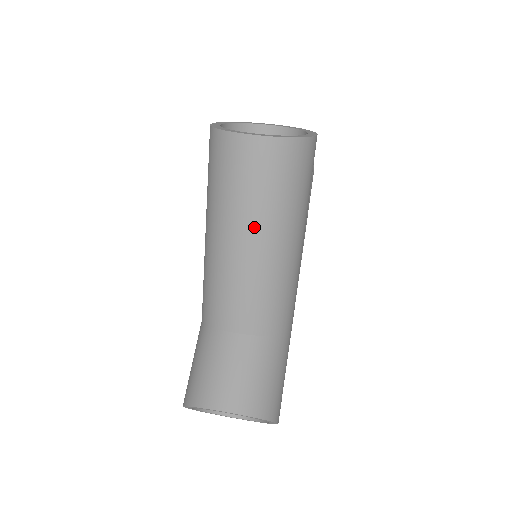
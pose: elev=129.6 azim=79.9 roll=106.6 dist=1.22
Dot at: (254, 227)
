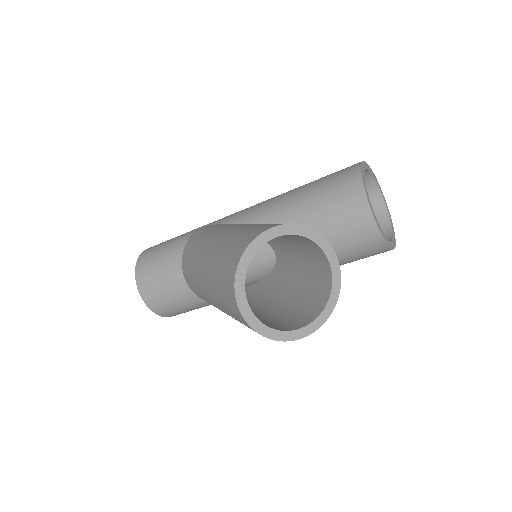
Dot at: (216, 303)
